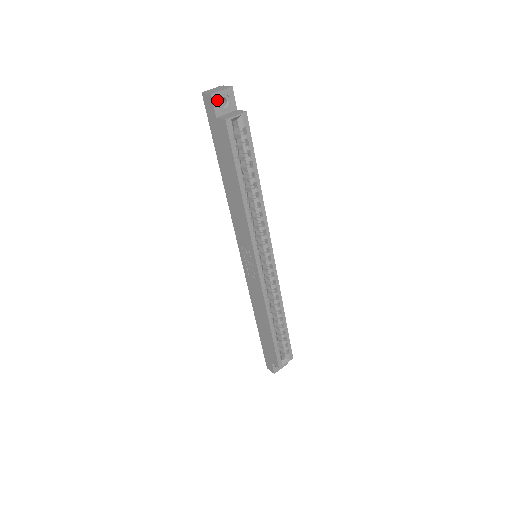
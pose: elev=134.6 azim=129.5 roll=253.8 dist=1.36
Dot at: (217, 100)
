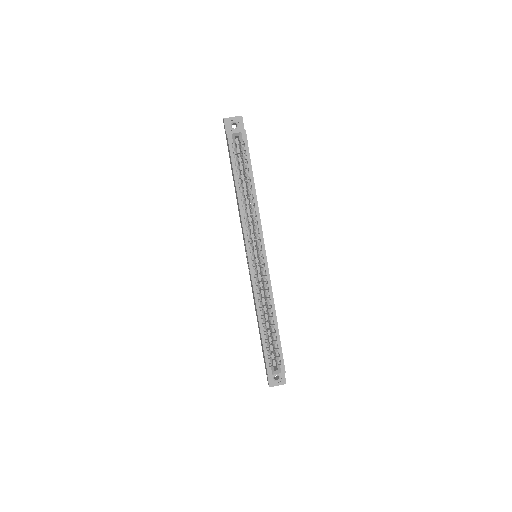
Dot at: (228, 123)
